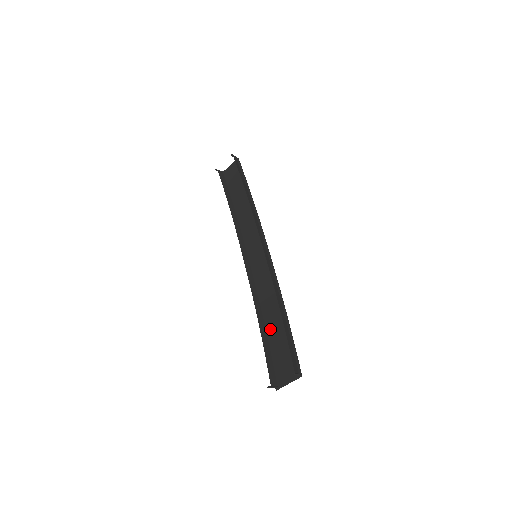
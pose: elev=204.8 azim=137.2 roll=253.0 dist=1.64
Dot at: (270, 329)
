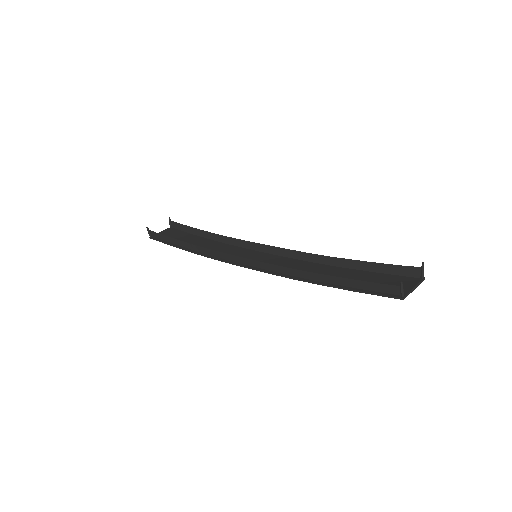
Dot at: occluded
